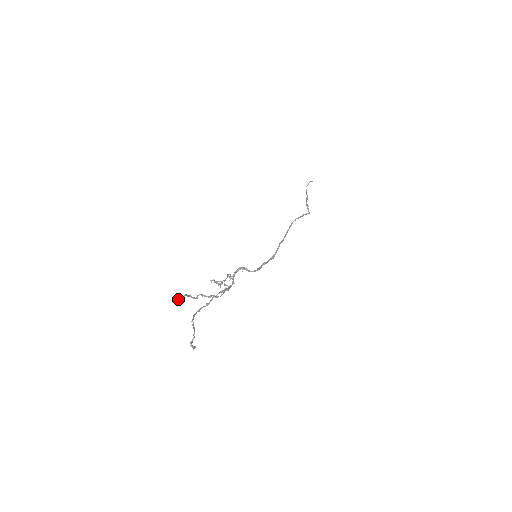
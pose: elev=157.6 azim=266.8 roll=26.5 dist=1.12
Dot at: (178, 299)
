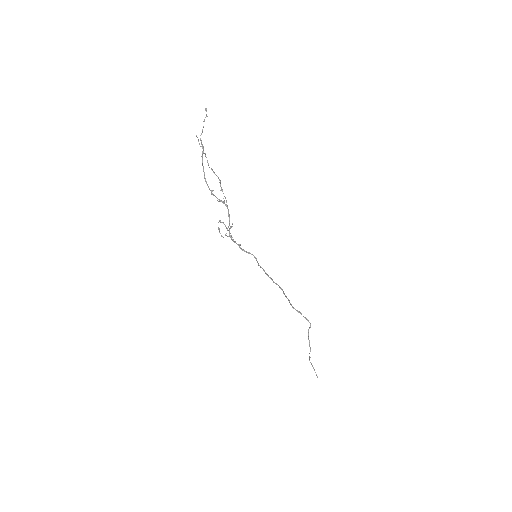
Dot at: (198, 139)
